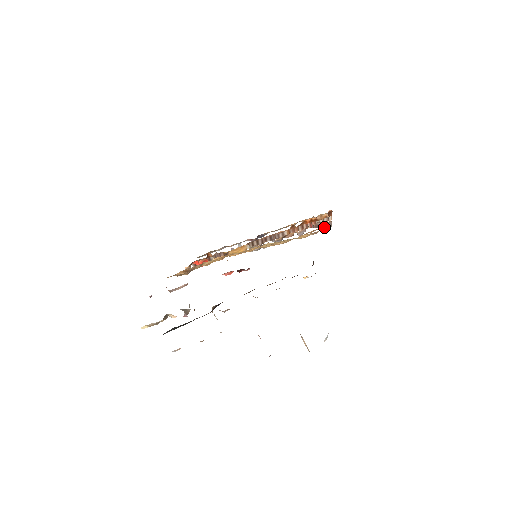
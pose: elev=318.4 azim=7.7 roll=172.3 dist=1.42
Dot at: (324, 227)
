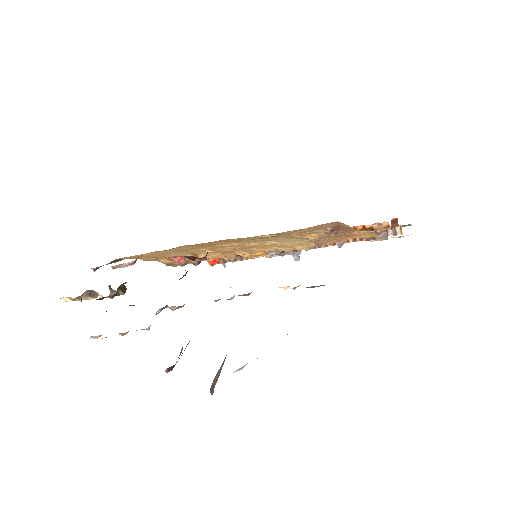
Dot at: (358, 232)
